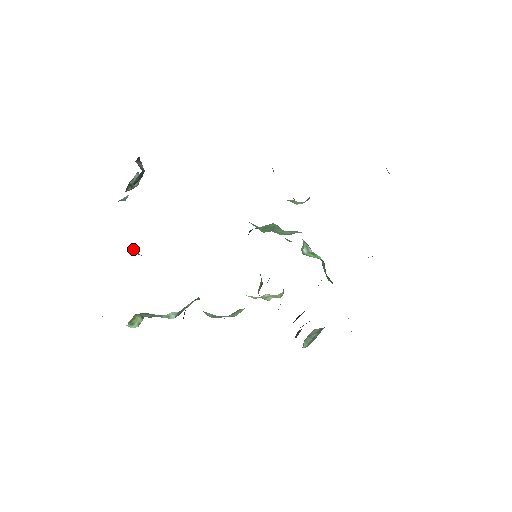
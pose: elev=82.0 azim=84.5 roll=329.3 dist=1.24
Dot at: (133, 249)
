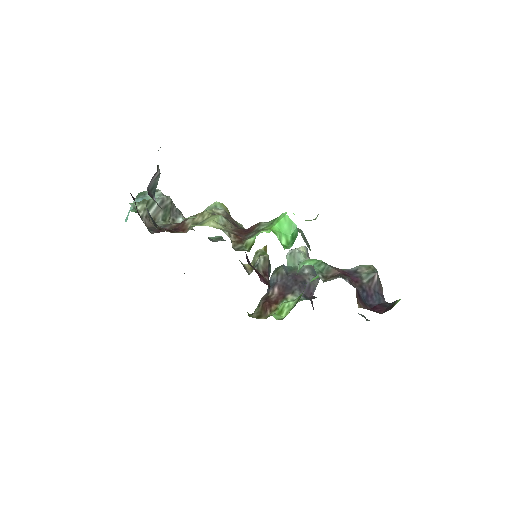
Dot at: (151, 203)
